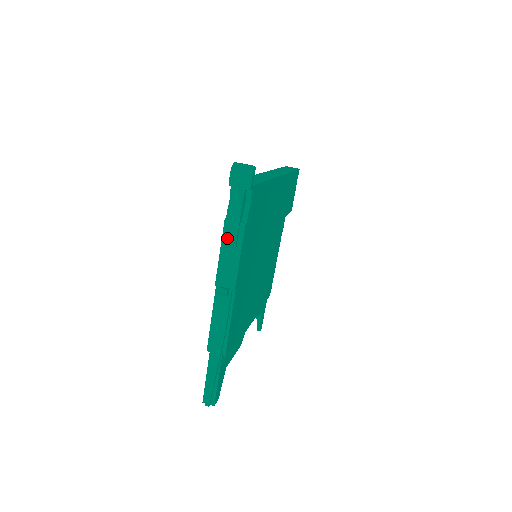
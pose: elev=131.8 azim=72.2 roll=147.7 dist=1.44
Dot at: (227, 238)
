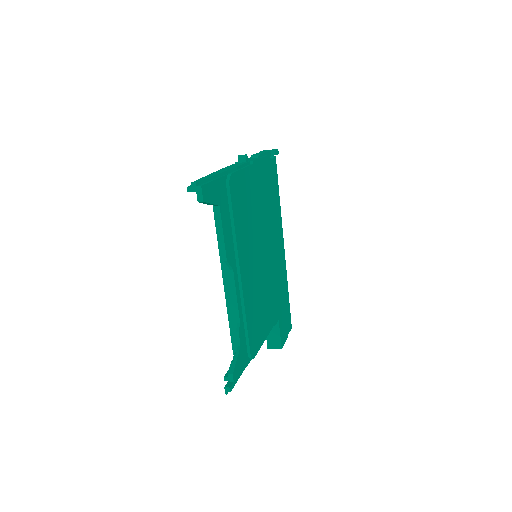
Dot at: (253, 155)
